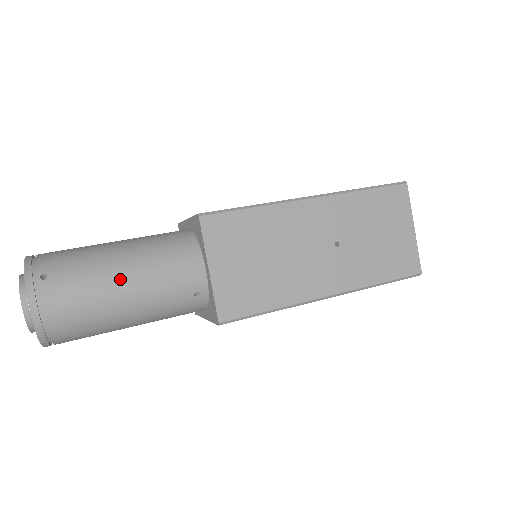
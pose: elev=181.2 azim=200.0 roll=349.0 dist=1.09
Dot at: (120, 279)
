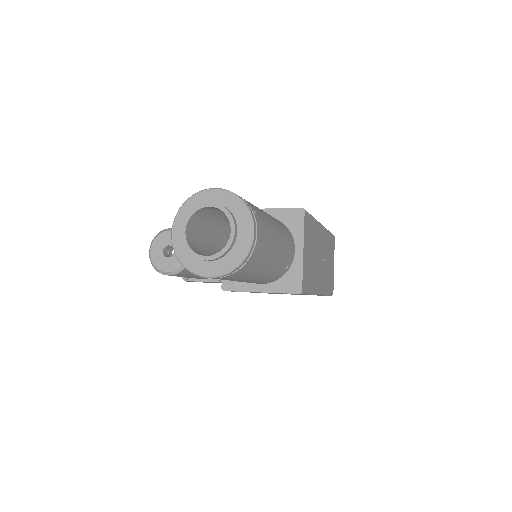
Dot at: (277, 236)
